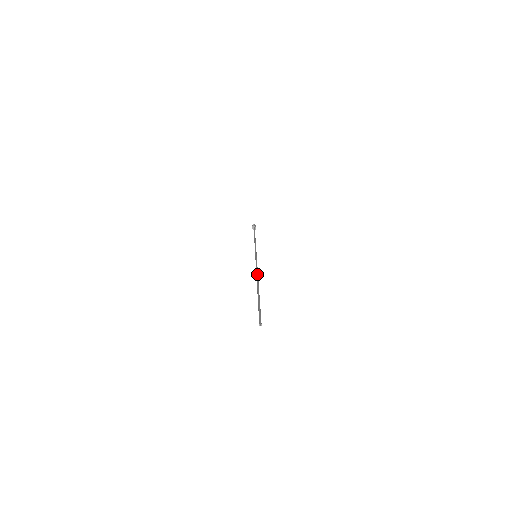
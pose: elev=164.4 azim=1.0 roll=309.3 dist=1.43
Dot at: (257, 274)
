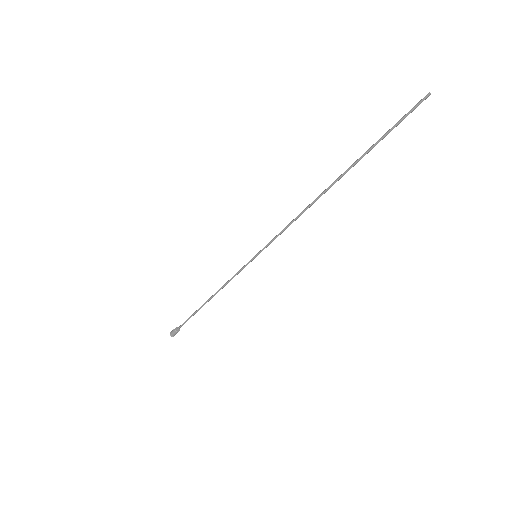
Dot at: (306, 207)
